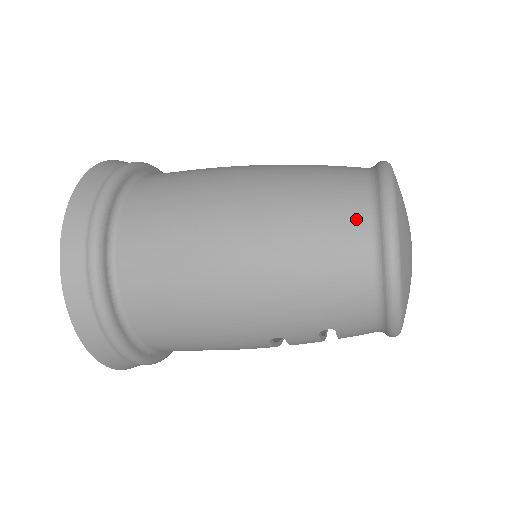
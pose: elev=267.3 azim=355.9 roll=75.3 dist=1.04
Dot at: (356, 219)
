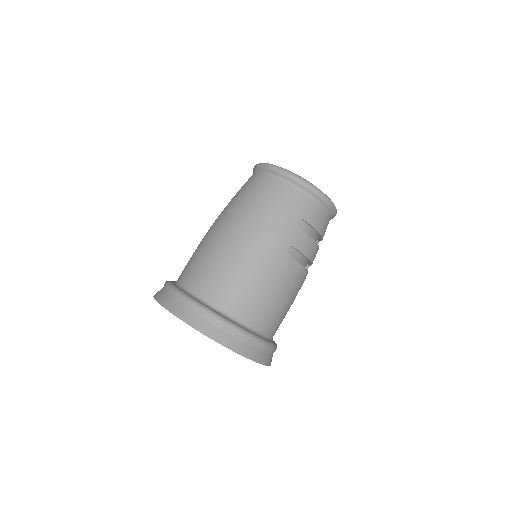
Dot at: (257, 179)
